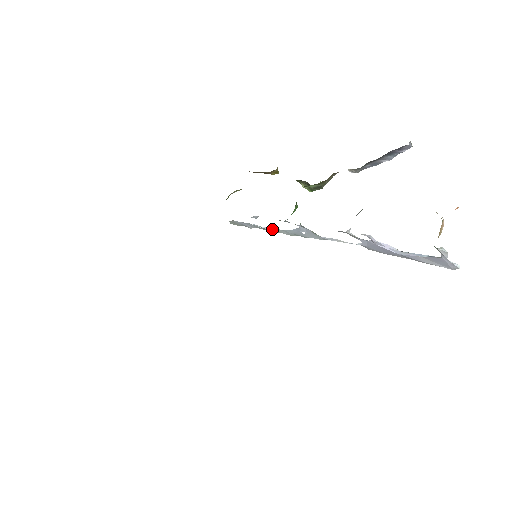
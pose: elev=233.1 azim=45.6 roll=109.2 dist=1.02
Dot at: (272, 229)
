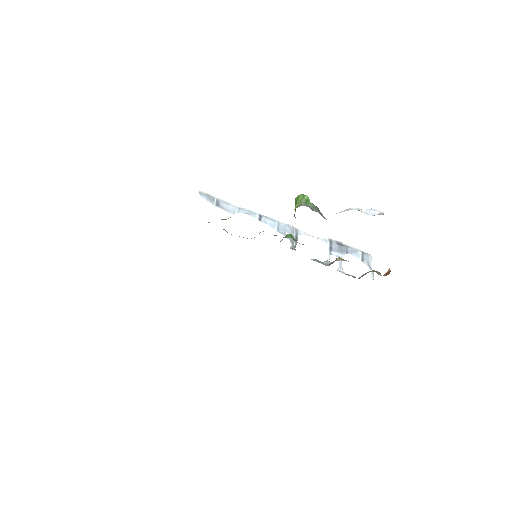
Dot at: occluded
